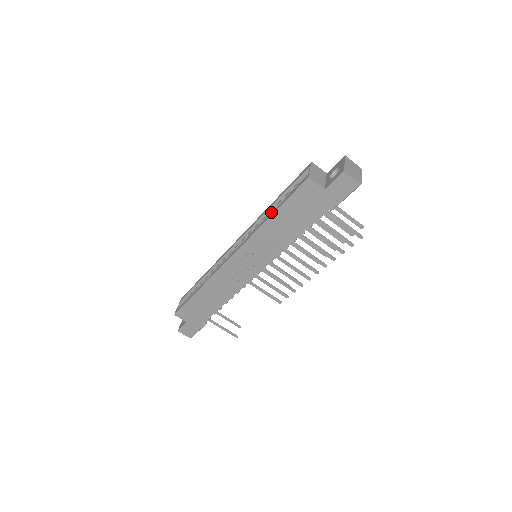
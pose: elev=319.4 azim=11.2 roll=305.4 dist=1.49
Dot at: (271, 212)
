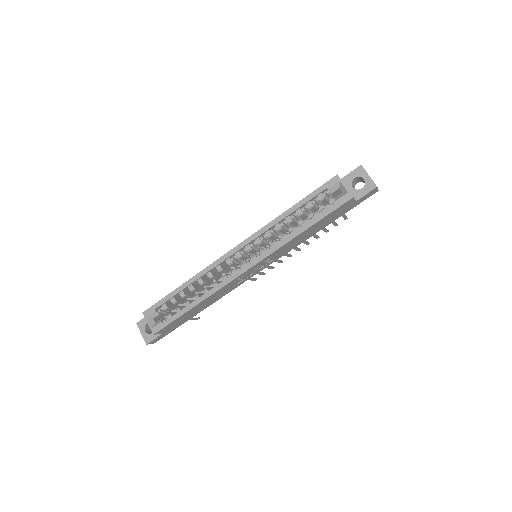
Dot at: (290, 221)
